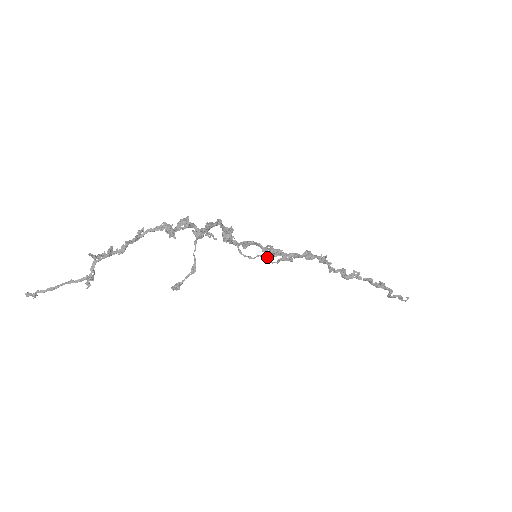
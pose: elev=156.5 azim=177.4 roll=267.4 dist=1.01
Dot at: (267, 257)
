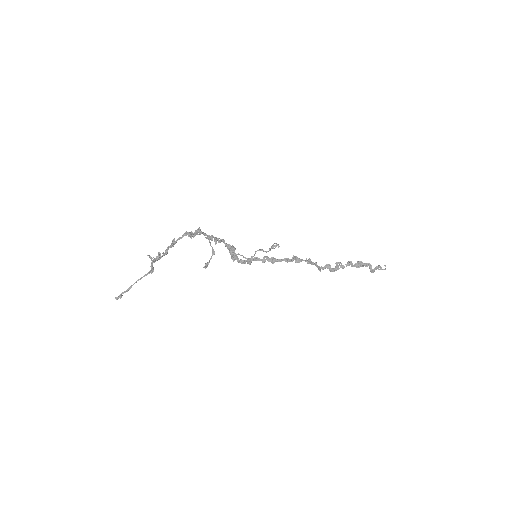
Dot at: (262, 250)
